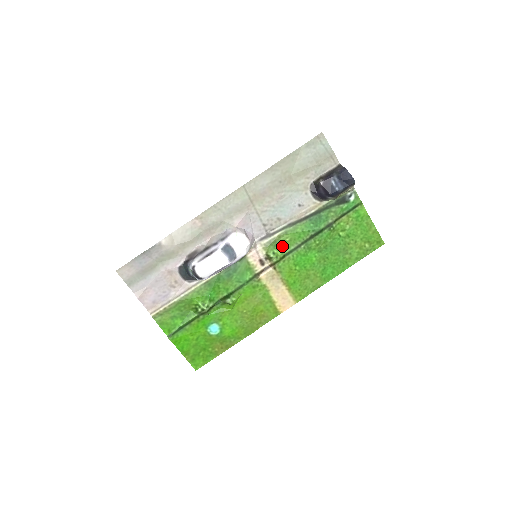
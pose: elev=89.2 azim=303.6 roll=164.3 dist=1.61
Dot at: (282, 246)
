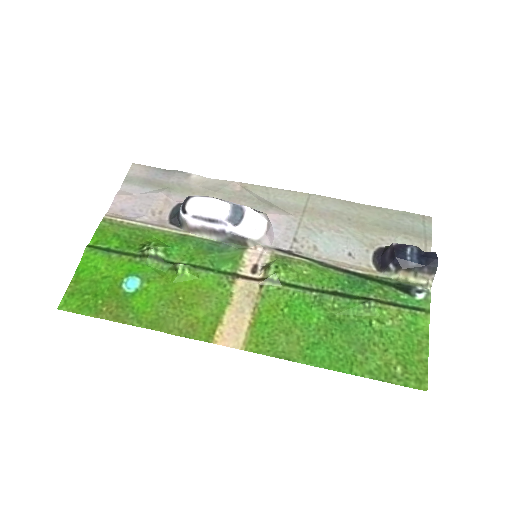
Dot at: (293, 272)
